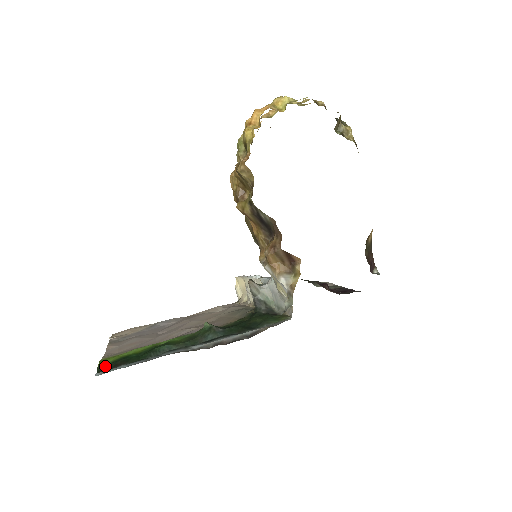
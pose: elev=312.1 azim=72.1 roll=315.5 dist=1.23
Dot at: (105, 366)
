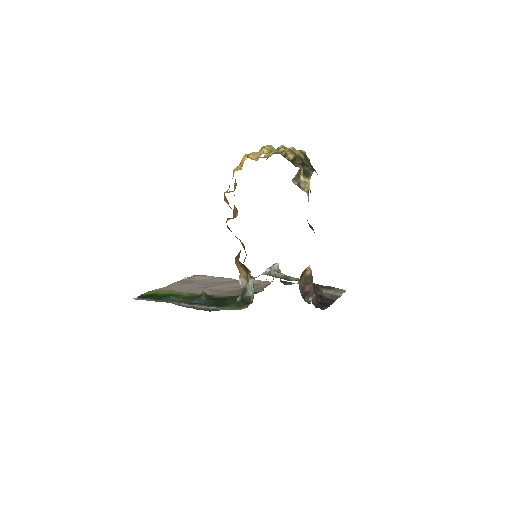
Dot at: (144, 295)
